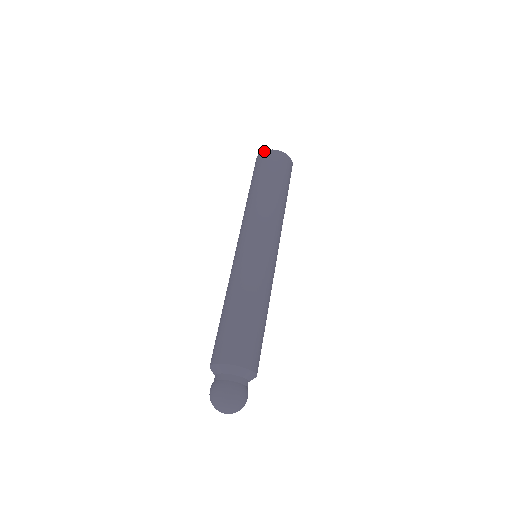
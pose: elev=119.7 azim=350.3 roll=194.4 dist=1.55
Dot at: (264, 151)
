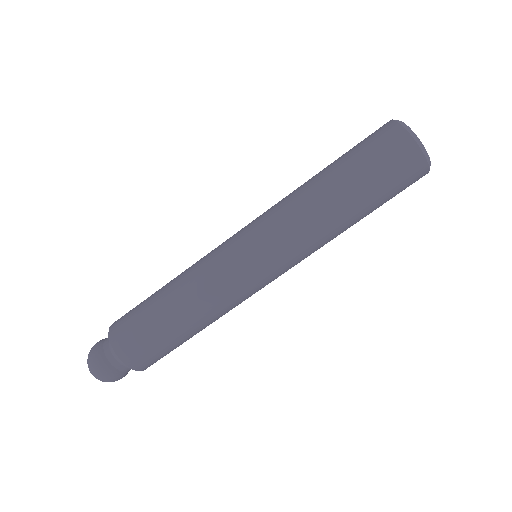
Dot at: (419, 149)
